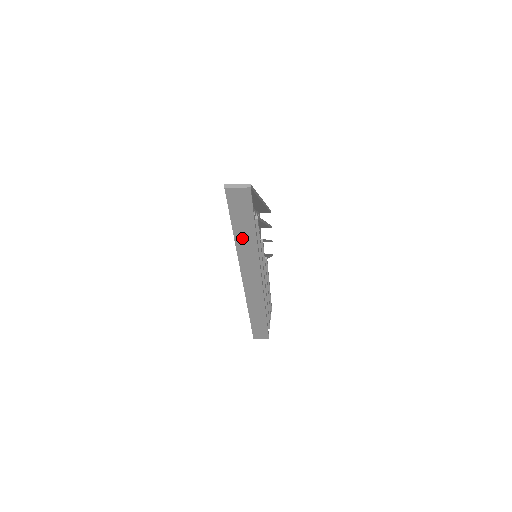
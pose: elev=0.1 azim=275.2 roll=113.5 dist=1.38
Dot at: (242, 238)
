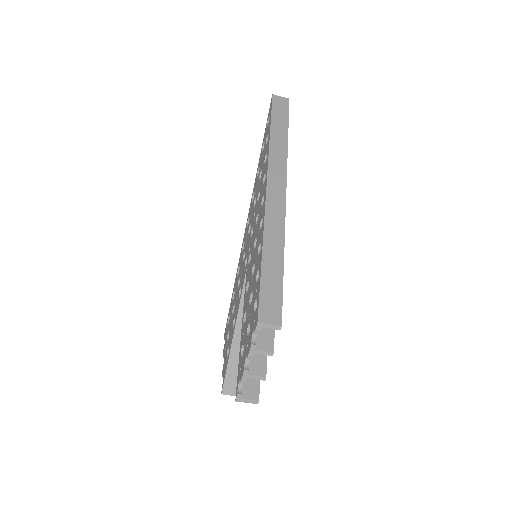
Dot at: (276, 136)
